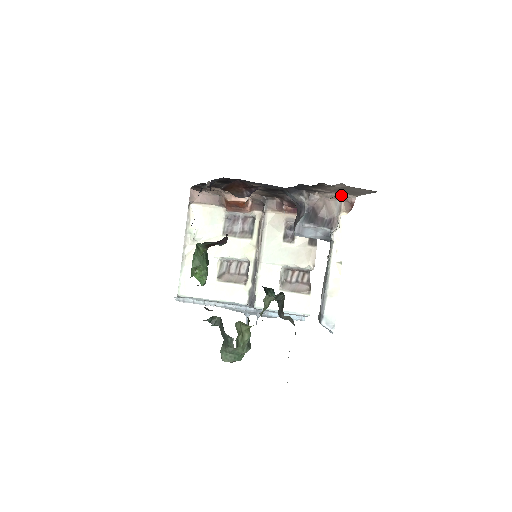
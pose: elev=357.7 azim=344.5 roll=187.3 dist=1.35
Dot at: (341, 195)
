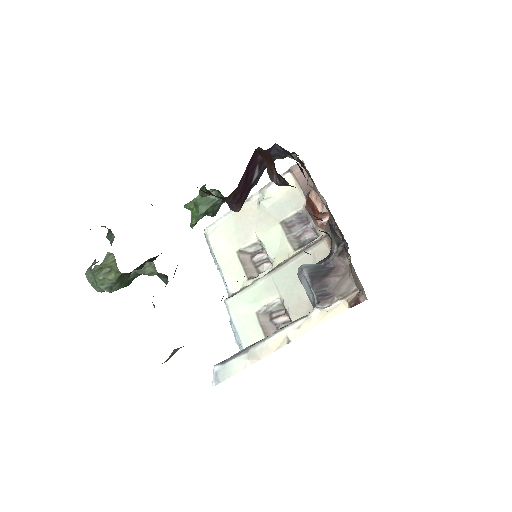
Dot at: (359, 281)
